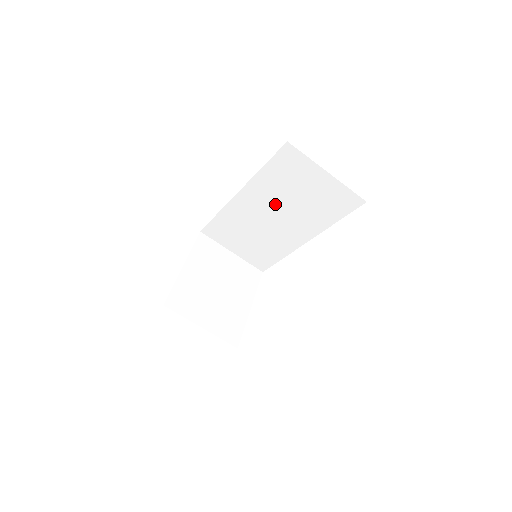
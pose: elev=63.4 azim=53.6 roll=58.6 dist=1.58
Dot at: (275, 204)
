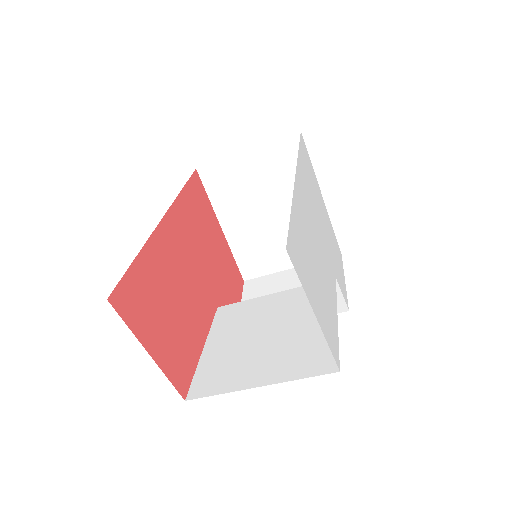
Dot at: occluded
